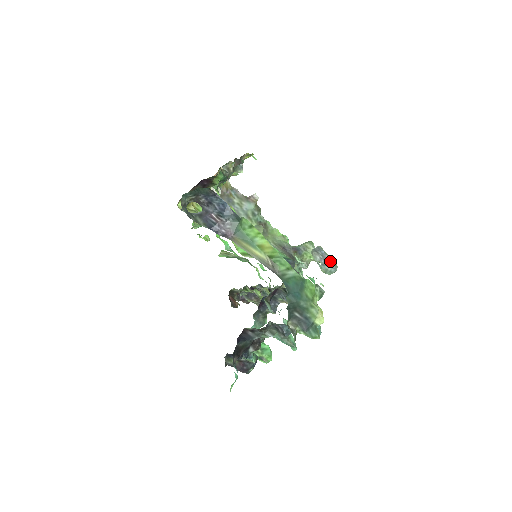
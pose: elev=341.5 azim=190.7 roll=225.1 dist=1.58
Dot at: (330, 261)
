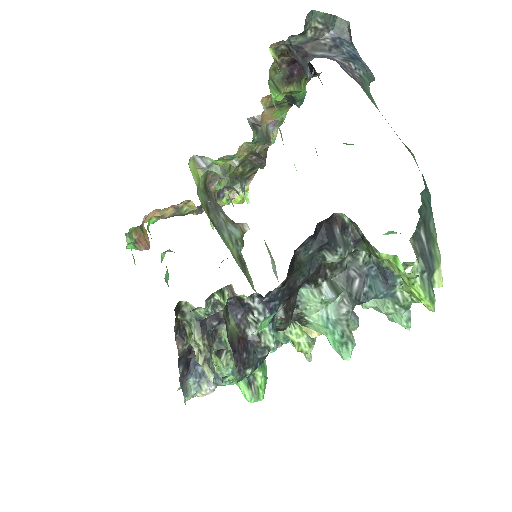
Dot at: occluded
